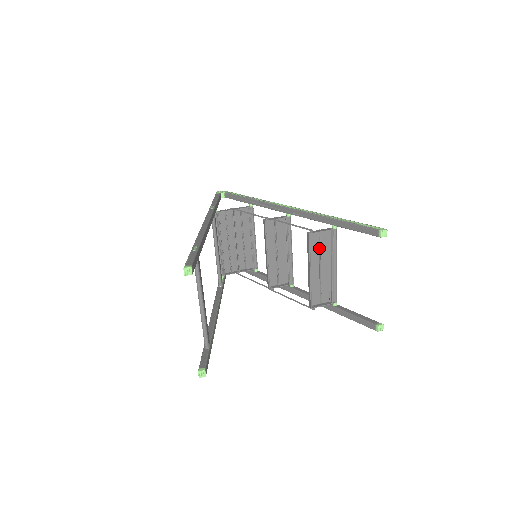
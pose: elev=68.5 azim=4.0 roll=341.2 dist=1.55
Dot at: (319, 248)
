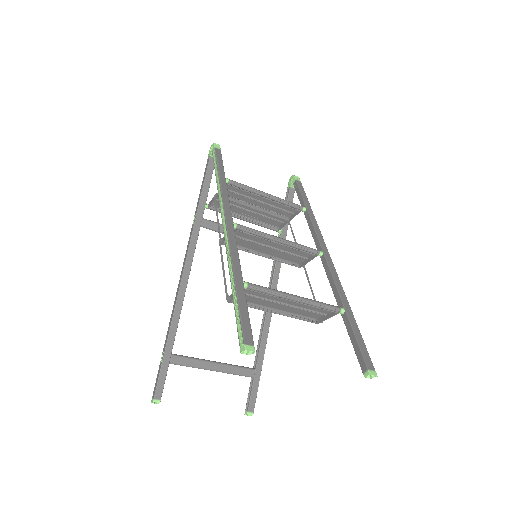
Dot at: (257, 298)
